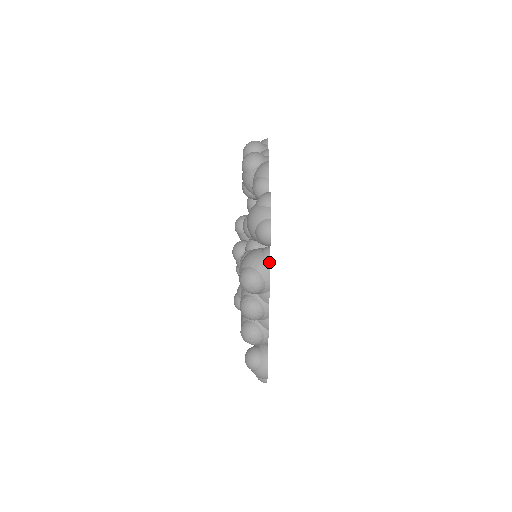
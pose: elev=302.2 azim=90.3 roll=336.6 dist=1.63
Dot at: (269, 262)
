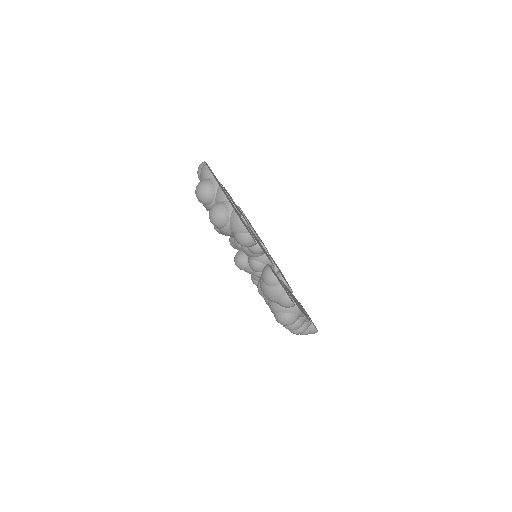
Dot at: (294, 302)
